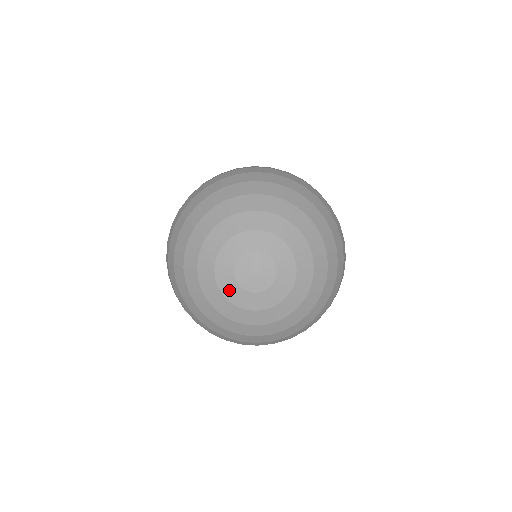
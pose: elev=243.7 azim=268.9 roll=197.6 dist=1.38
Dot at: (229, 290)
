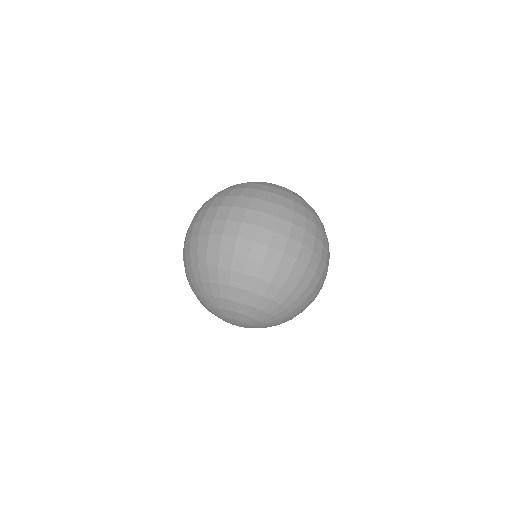
Dot at: occluded
